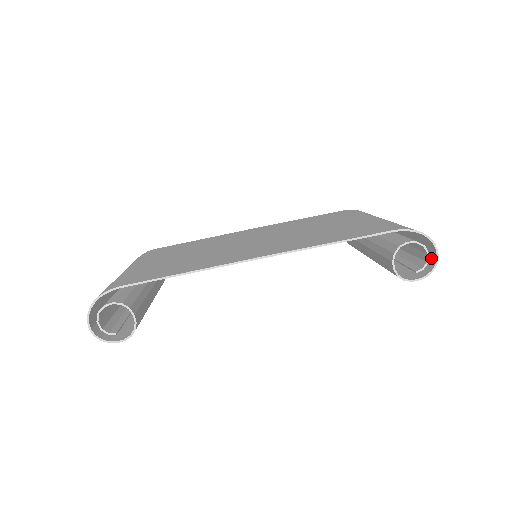
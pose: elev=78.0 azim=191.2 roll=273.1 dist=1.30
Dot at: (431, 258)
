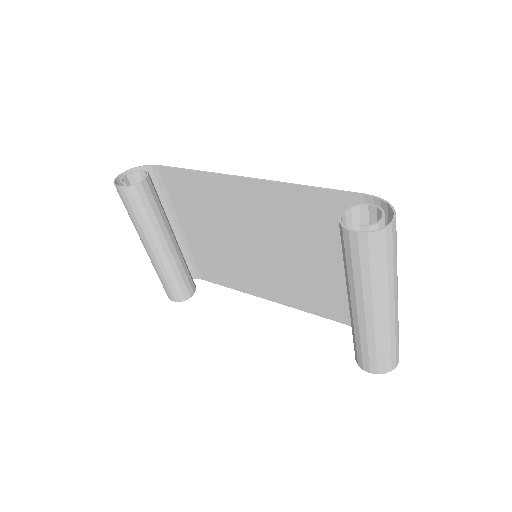
Dot at: (388, 234)
